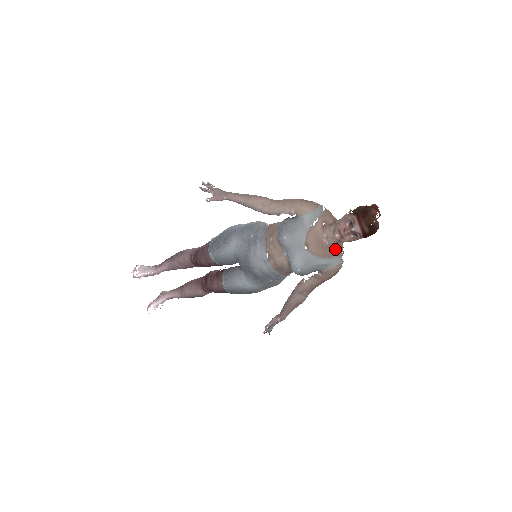
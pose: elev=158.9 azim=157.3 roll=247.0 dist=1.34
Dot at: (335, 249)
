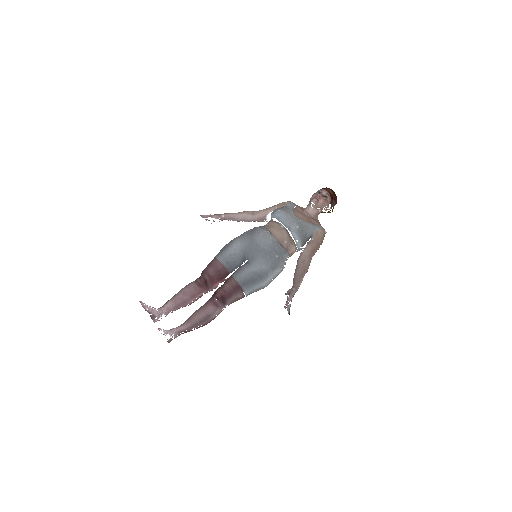
Dot at: (315, 221)
